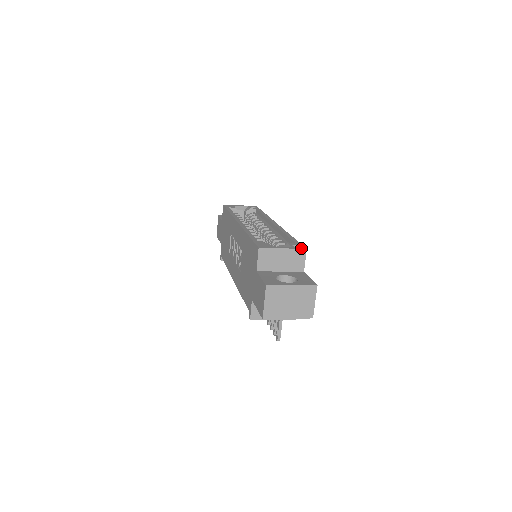
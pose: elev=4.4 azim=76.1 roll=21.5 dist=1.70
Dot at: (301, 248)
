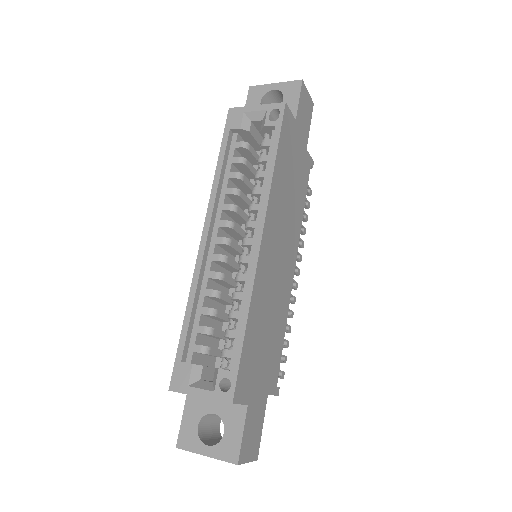
Dot at: (224, 400)
